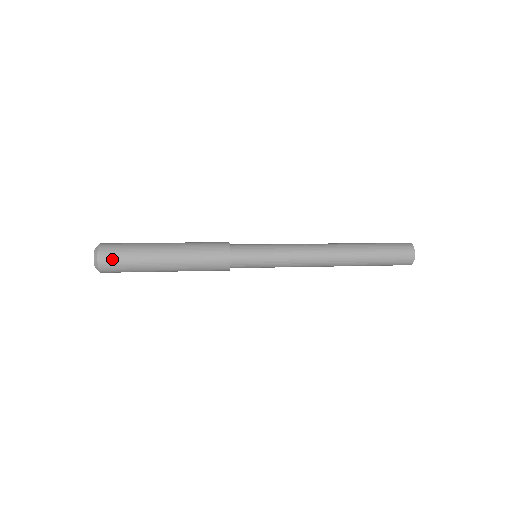
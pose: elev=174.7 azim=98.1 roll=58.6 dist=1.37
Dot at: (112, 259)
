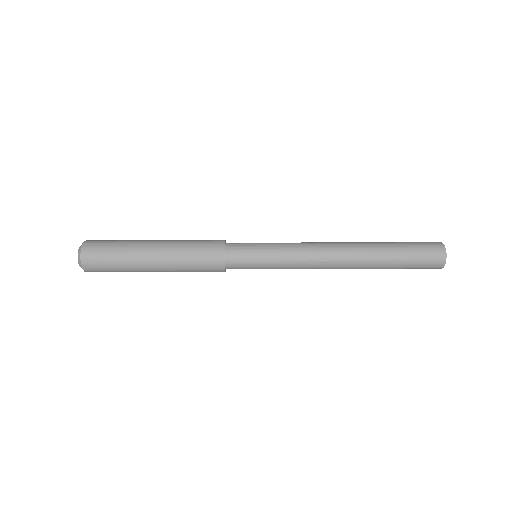
Dot at: (96, 254)
